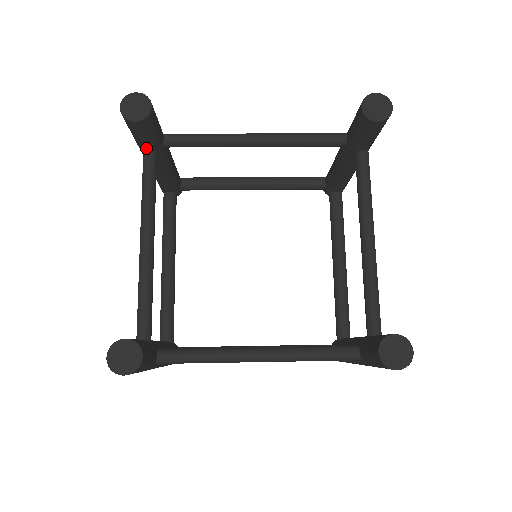
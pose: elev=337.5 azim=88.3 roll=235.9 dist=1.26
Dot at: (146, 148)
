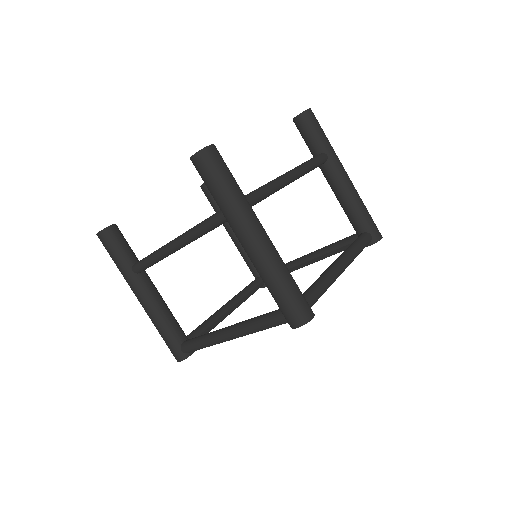
Dot at: occluded
